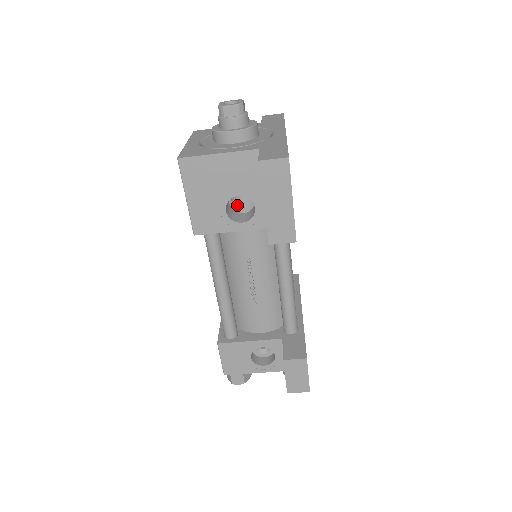
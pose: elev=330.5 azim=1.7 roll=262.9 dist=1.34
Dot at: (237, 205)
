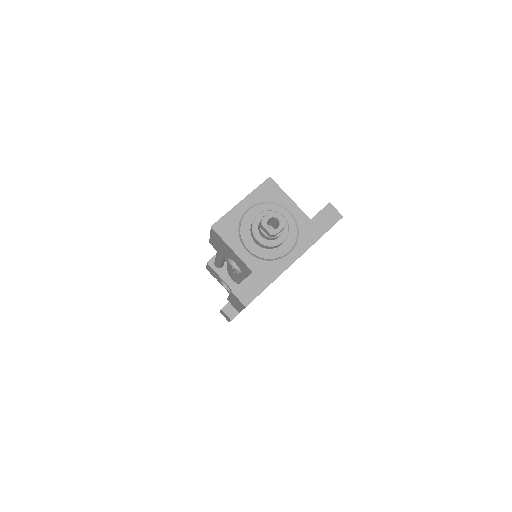
Dot at: occluded
